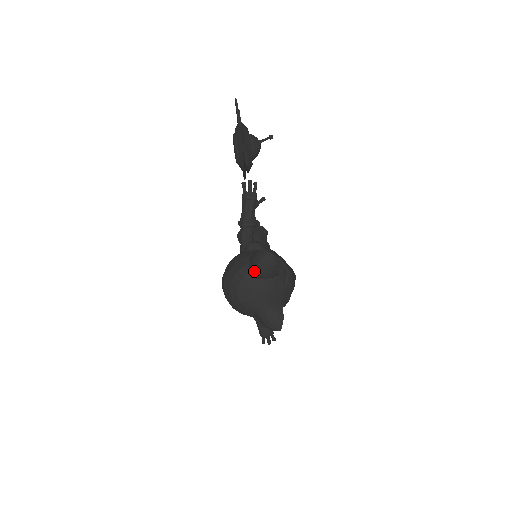
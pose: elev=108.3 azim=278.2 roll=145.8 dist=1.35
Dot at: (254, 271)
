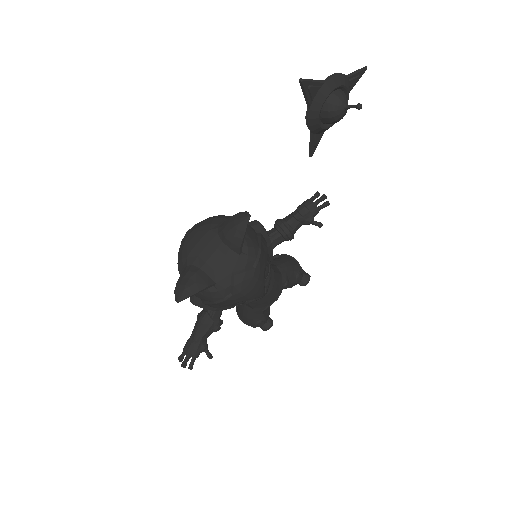
Dot at: (223, 224)
